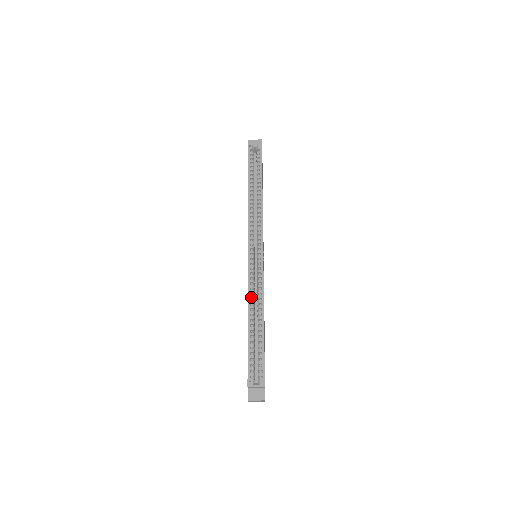
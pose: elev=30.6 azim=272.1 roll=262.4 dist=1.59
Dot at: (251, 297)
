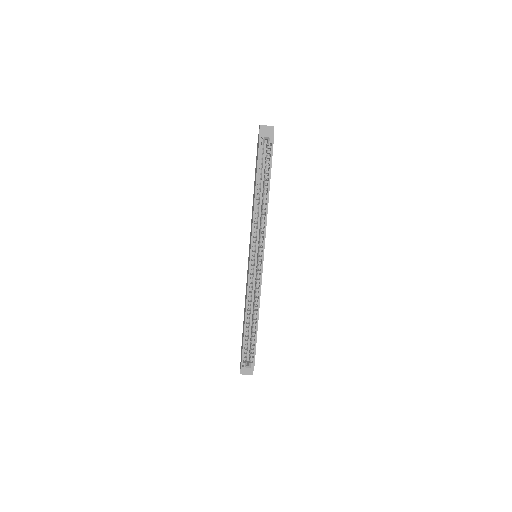
Dot at: (249, 299)
